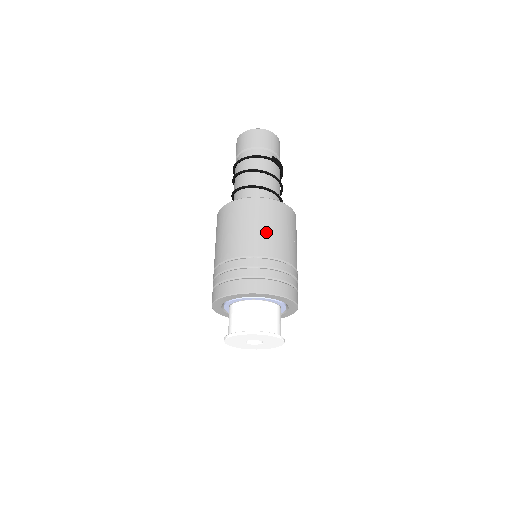
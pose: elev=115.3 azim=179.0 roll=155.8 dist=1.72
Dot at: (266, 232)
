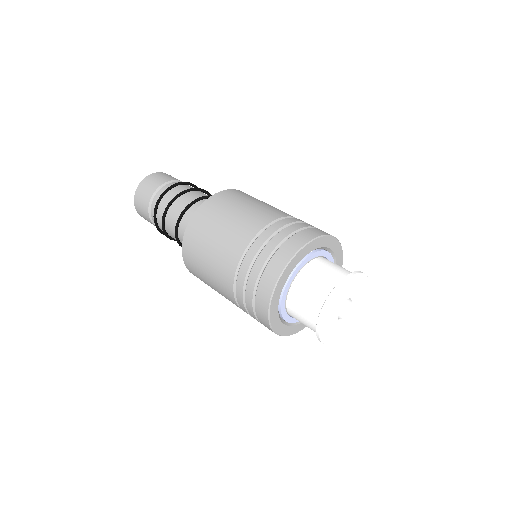
Dot at: occluded
